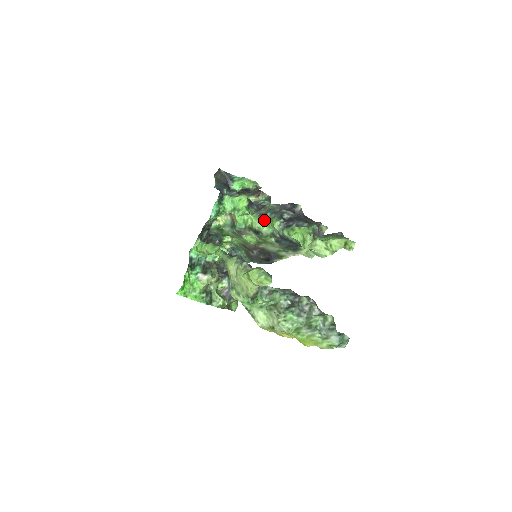
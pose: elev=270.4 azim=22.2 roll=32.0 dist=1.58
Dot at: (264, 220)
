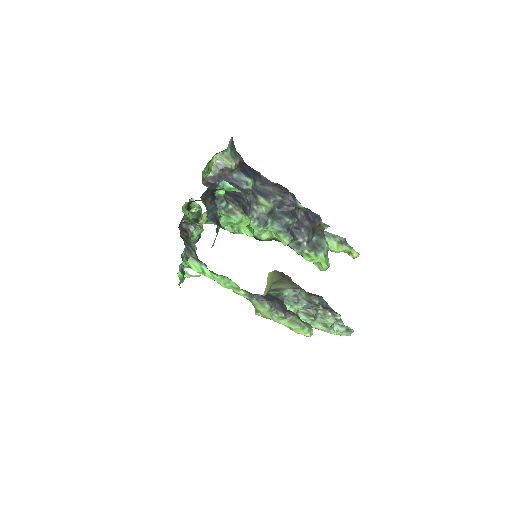
Dot at: (266, 230)
